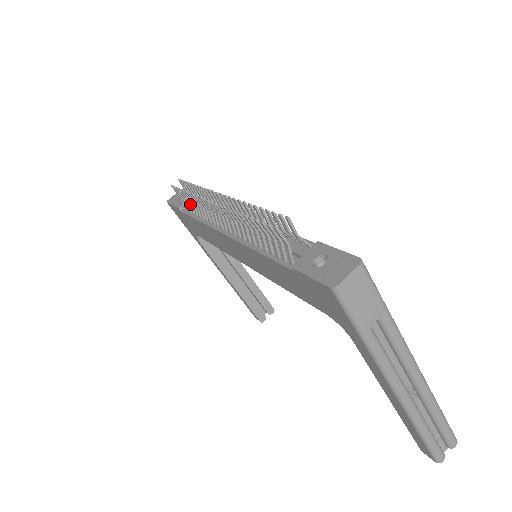
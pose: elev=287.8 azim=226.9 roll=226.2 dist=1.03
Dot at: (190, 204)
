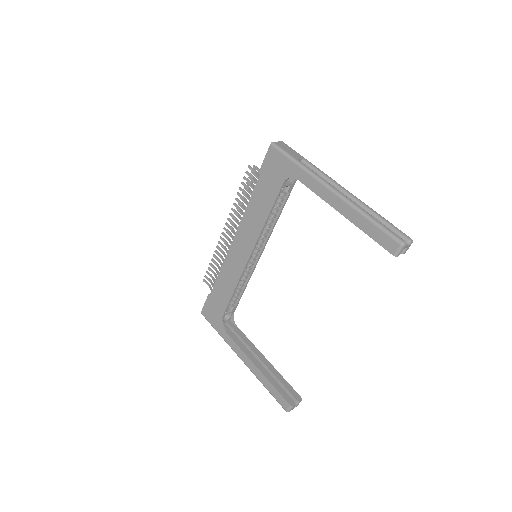
Dot at: (215, 274)
